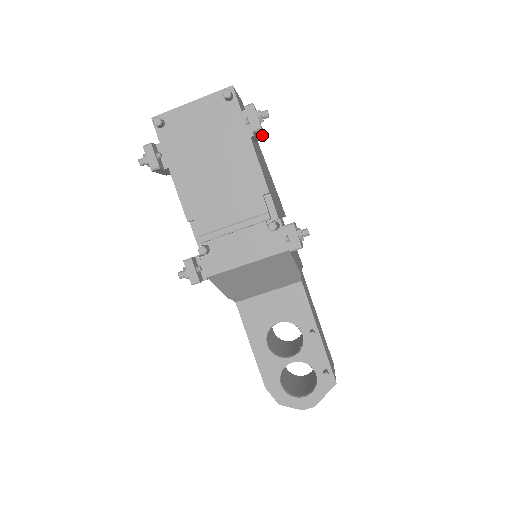
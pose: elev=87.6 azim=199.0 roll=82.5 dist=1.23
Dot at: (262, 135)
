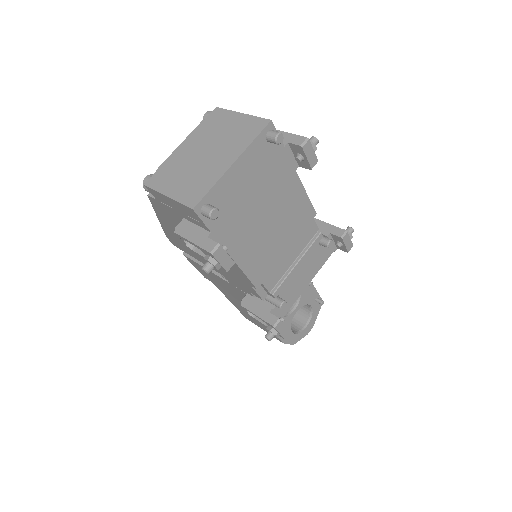
Dot at: occluded
